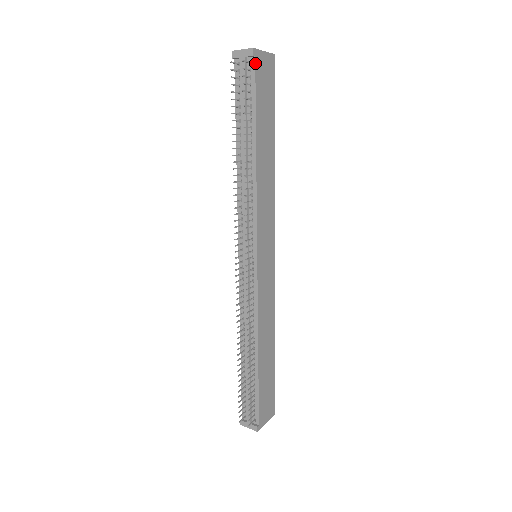
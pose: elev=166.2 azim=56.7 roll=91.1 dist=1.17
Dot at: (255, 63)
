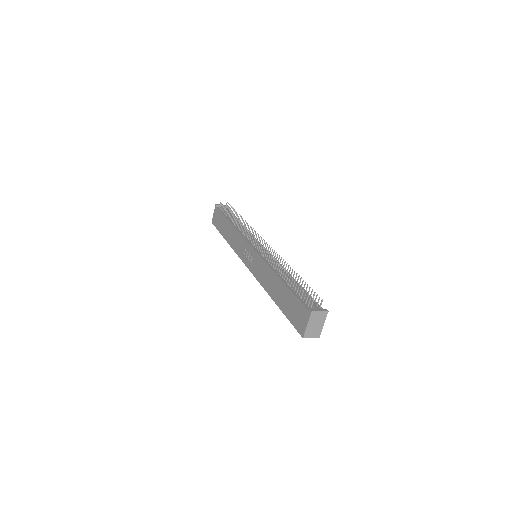
Dot at: (228, 209)
